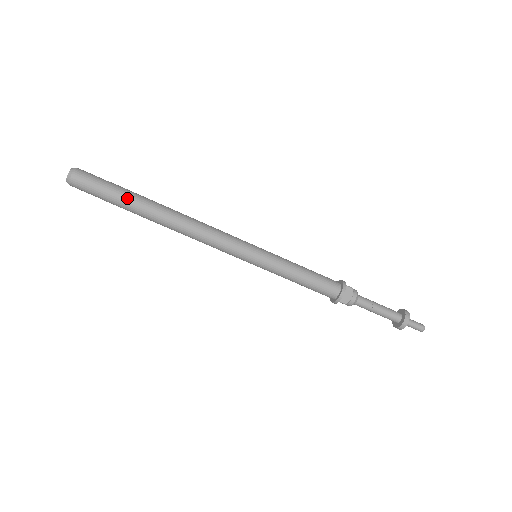
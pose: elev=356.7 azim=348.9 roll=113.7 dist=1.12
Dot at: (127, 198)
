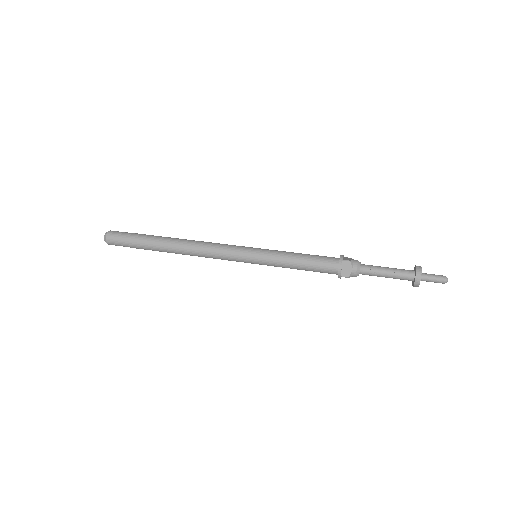
Dot at: (144, 242)
